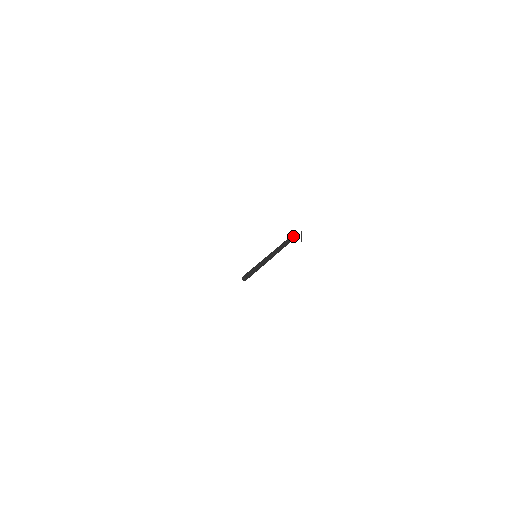
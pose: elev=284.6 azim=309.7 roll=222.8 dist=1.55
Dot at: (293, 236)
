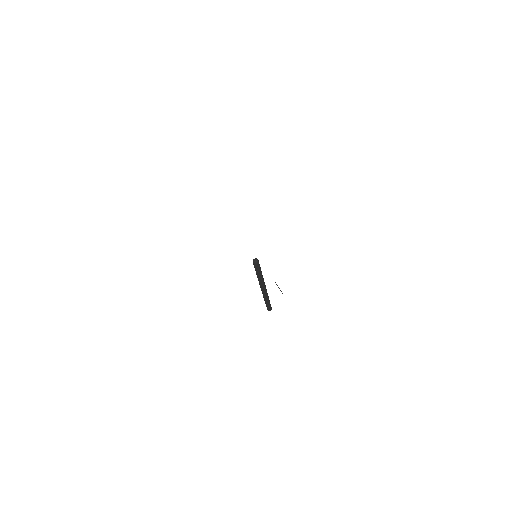
Dot at: occluded
